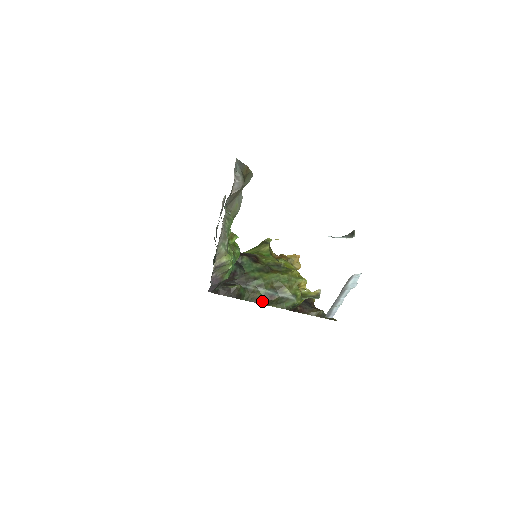
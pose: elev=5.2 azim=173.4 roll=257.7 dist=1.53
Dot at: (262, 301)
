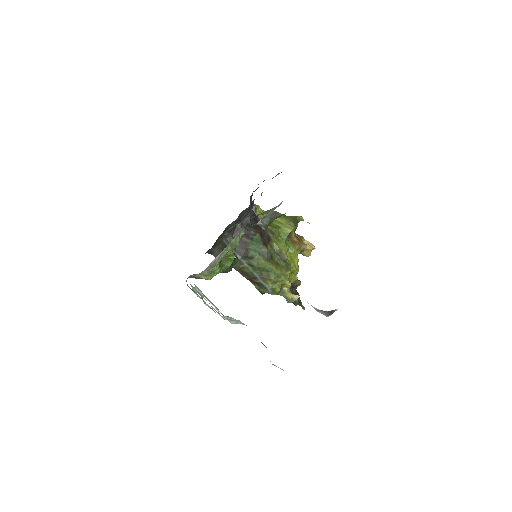
Dot at: (246, 276)
